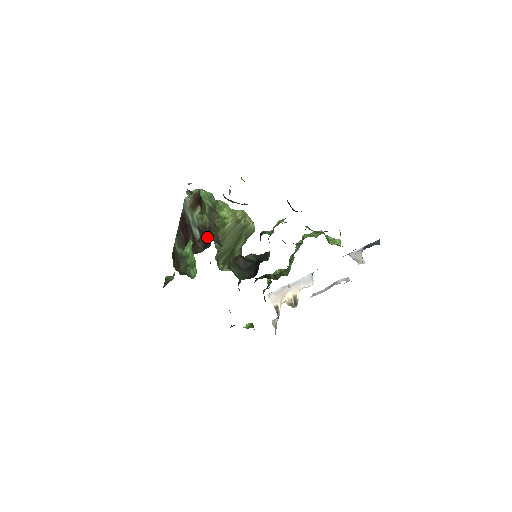
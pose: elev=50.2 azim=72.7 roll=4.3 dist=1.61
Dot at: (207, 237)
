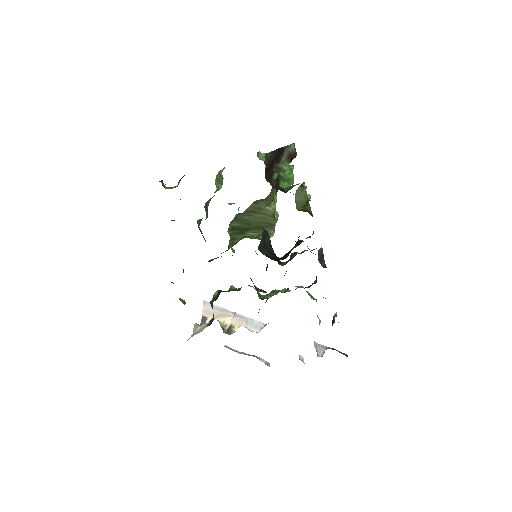
Dot at: occluded
